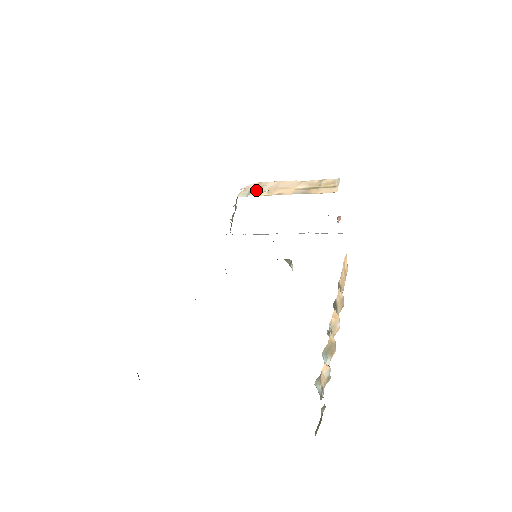
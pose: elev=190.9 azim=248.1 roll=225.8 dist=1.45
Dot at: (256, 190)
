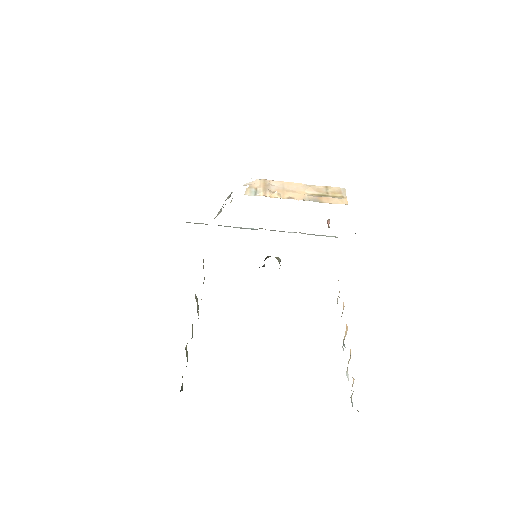
Dot at: (264, 189)
